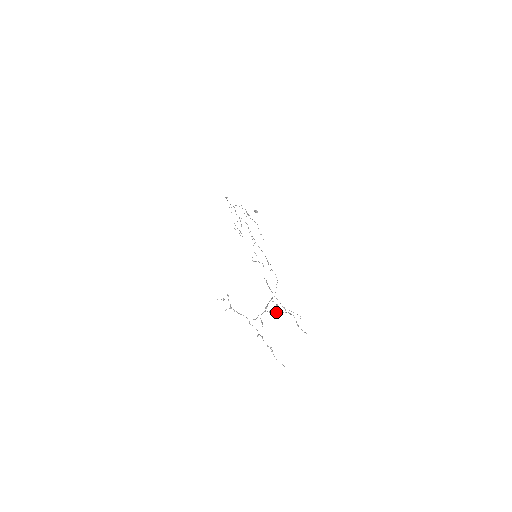
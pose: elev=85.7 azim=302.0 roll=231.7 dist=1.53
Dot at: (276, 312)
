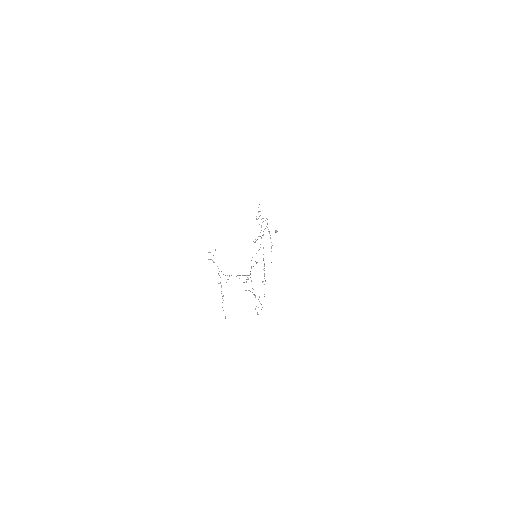
Dot at: (244, 282)
